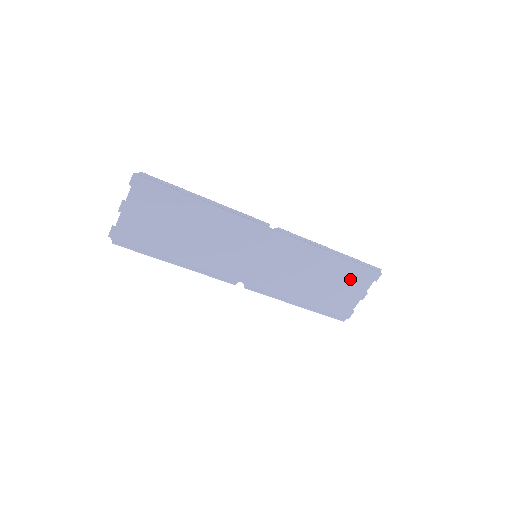
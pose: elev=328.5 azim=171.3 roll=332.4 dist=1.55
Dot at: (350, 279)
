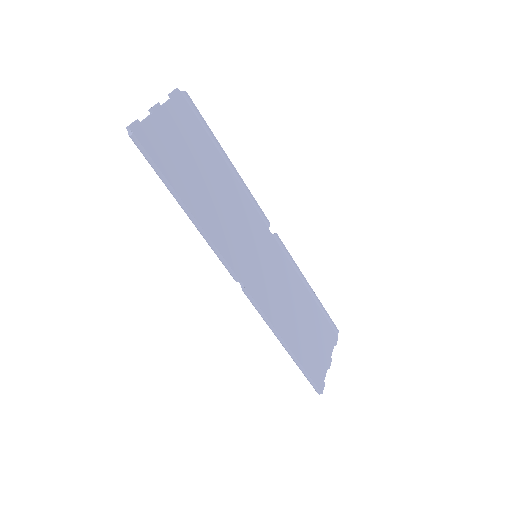
Dot at: (320, 332)
